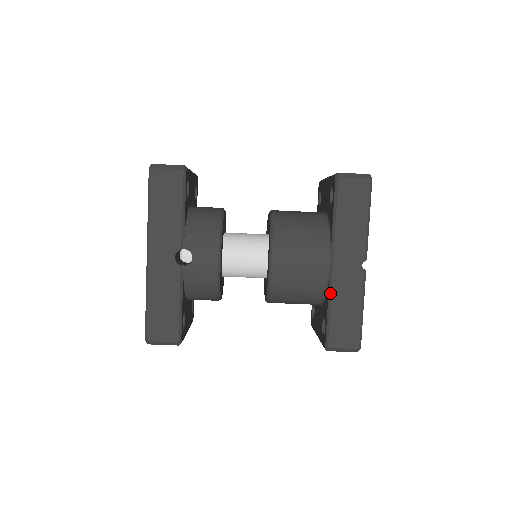
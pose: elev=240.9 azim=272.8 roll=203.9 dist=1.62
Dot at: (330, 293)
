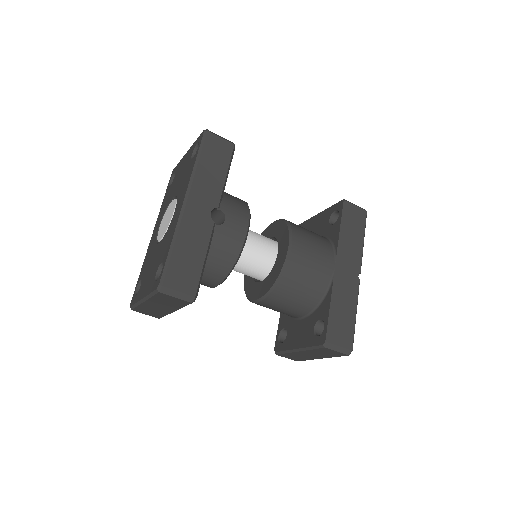
Dot at: (334, 291)
